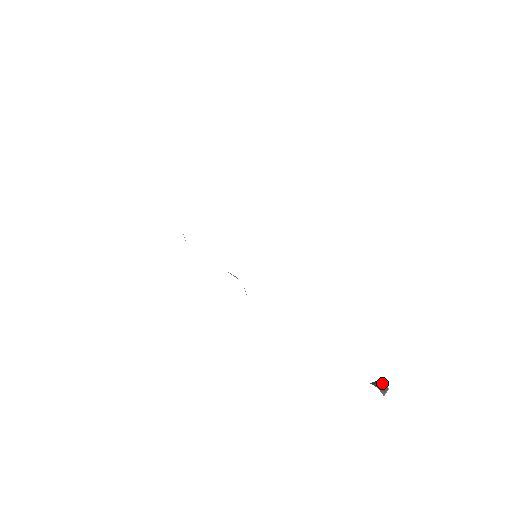
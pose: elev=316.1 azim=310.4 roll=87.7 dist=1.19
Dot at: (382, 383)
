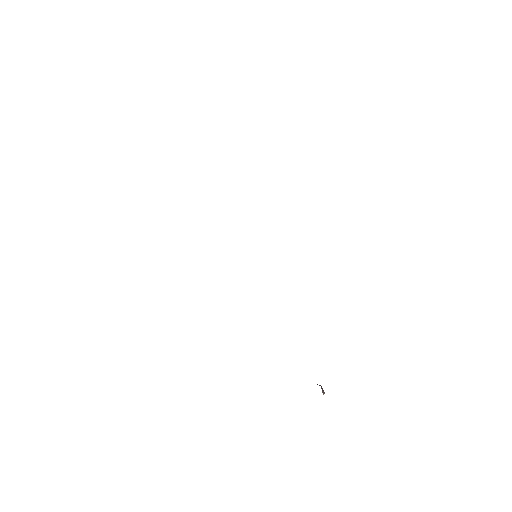
Dot at: occluded
